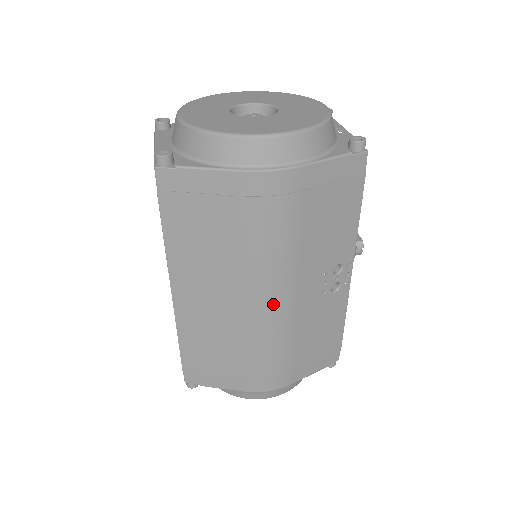
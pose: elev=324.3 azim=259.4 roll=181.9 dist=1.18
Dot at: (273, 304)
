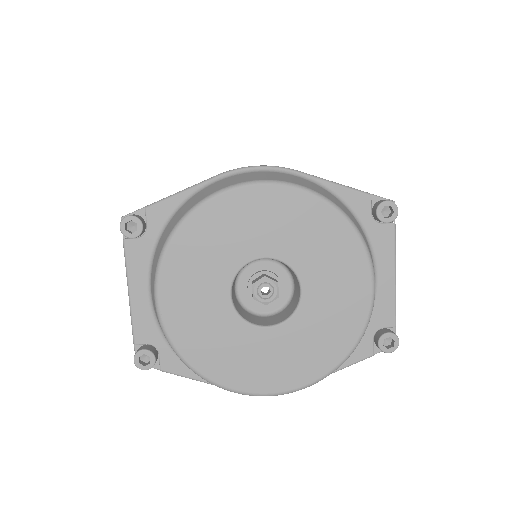
Dot at: occluded
